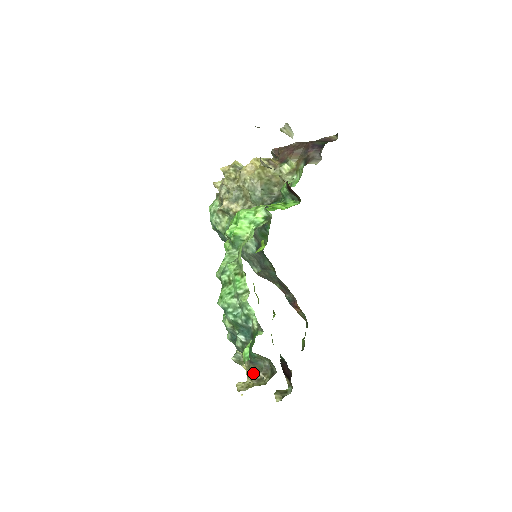
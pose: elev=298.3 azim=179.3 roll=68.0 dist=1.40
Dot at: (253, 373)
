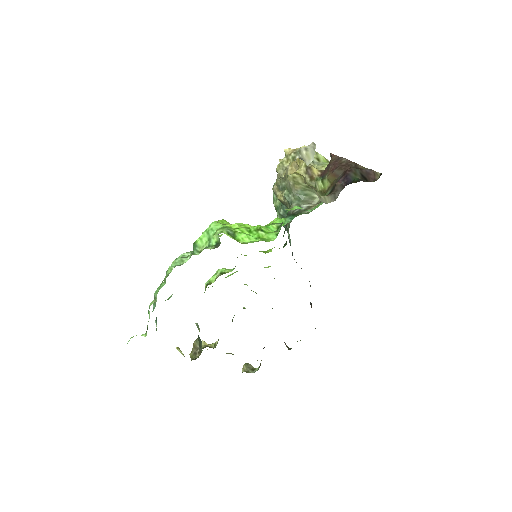
Dot at: (196, 345)
